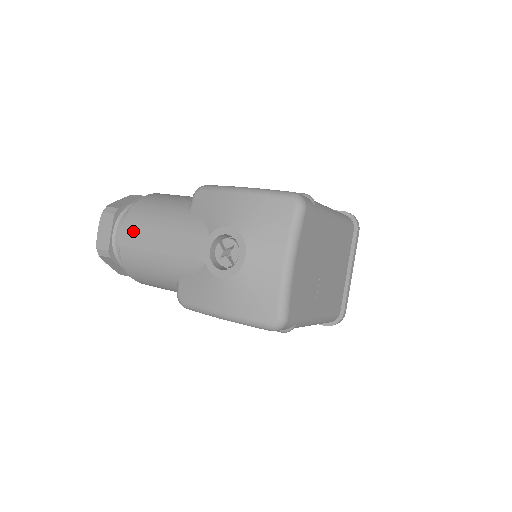
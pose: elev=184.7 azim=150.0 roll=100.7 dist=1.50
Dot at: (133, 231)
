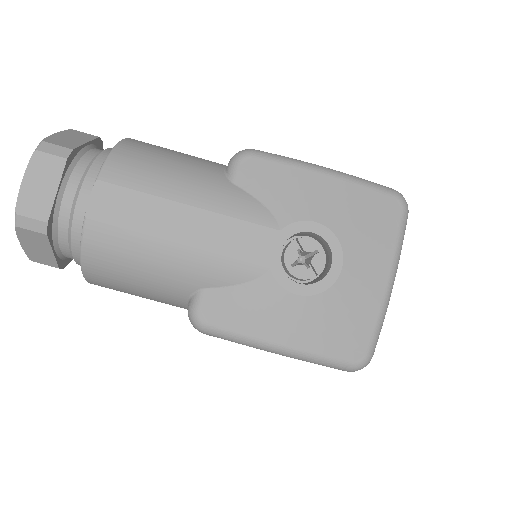
Dot at: (122, 197)
